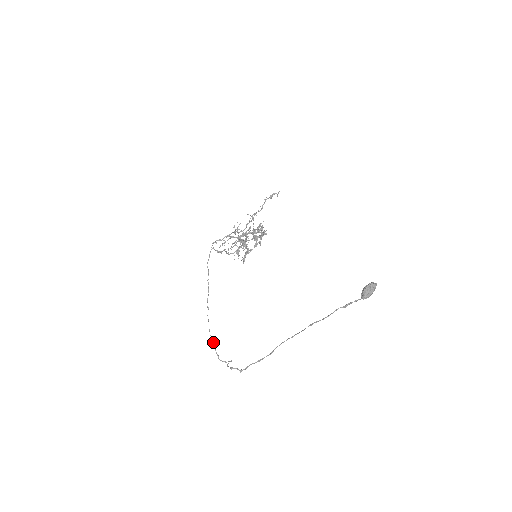
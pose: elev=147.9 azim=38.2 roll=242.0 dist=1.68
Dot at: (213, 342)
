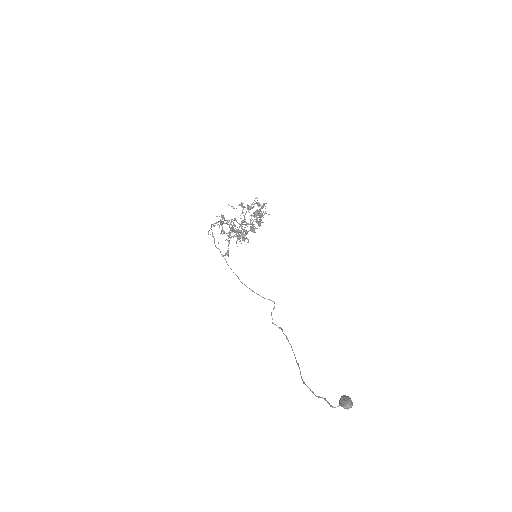
Dot at: occluded
